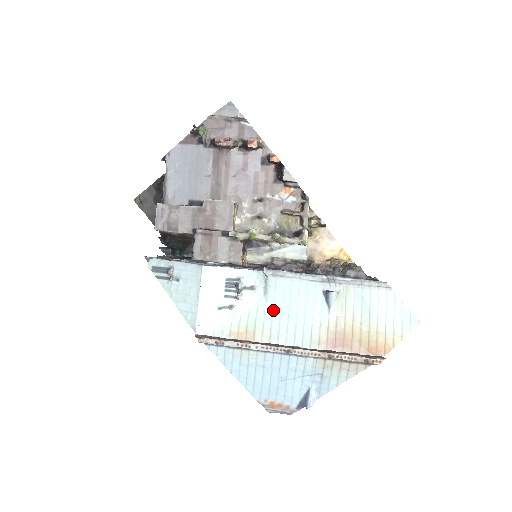
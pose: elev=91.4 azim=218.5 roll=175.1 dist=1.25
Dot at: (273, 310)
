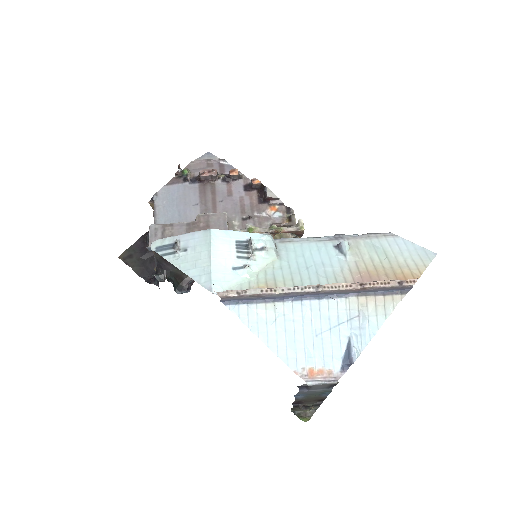
Dot at: (289, 265)
